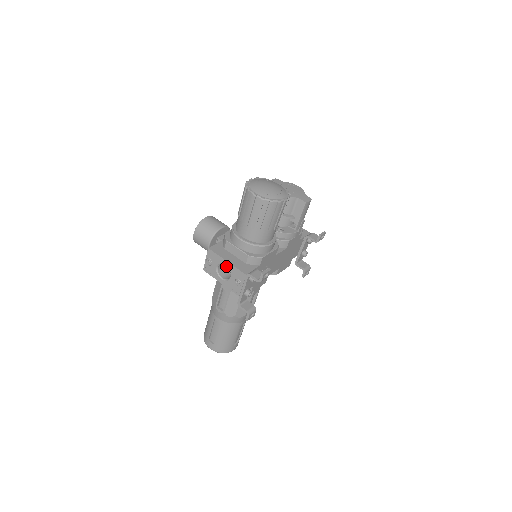
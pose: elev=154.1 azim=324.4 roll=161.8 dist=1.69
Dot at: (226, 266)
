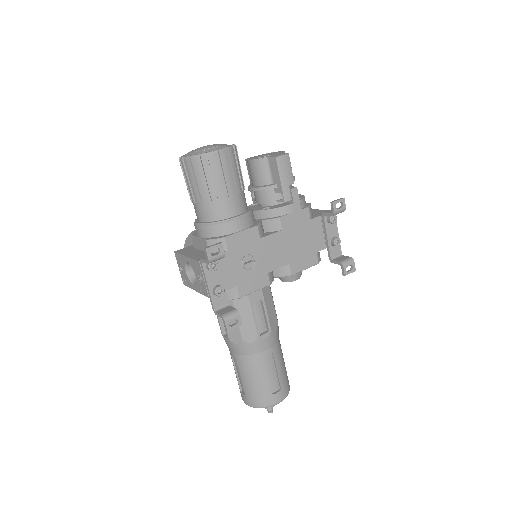
Dot at: occluded
